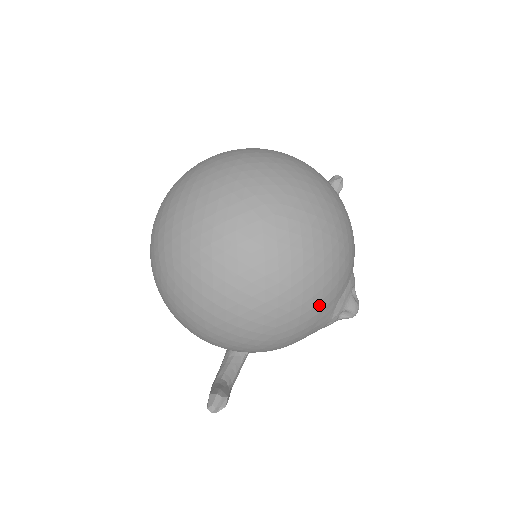
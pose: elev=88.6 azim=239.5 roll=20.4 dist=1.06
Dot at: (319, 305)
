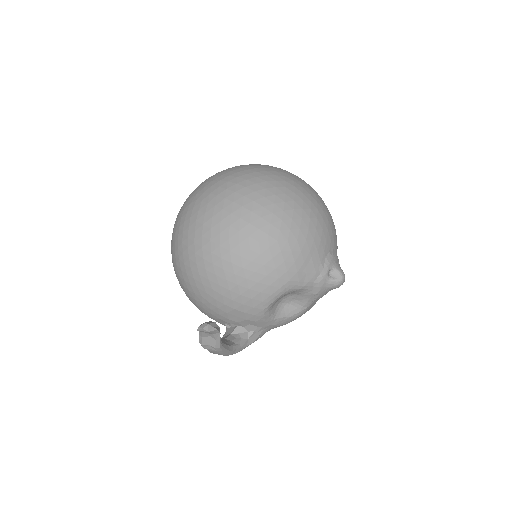
Dot at: (314, 232)
